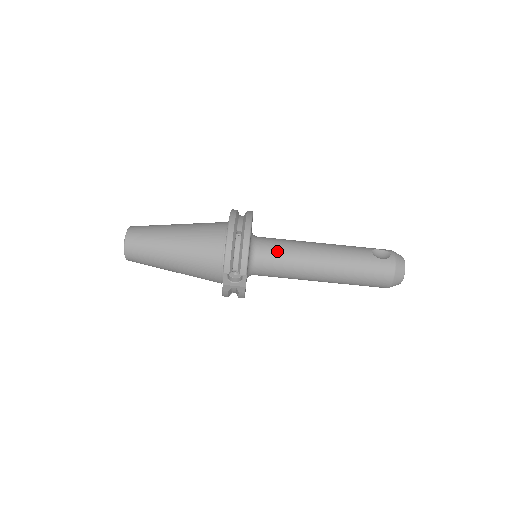
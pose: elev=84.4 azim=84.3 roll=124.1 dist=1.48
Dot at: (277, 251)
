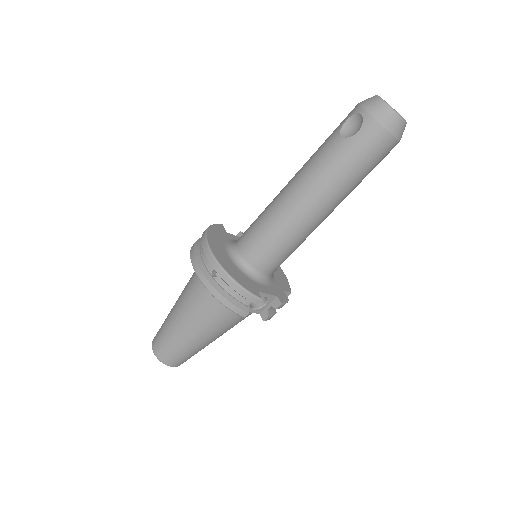
Dot at: (262, 242)
